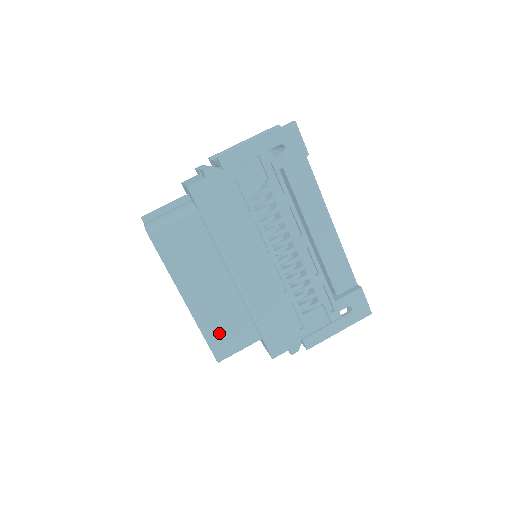
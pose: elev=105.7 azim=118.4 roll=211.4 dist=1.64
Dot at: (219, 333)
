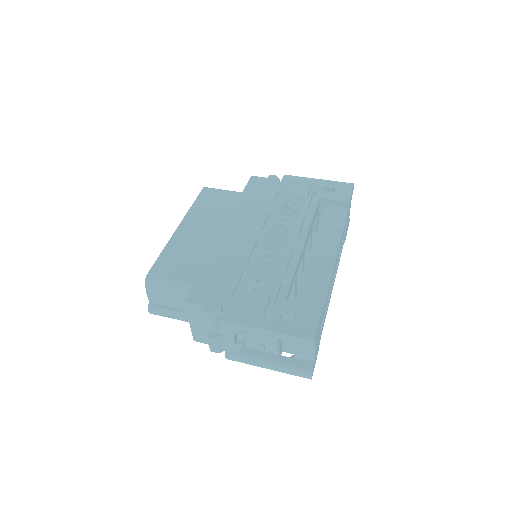
Dot at: (172, 260)
